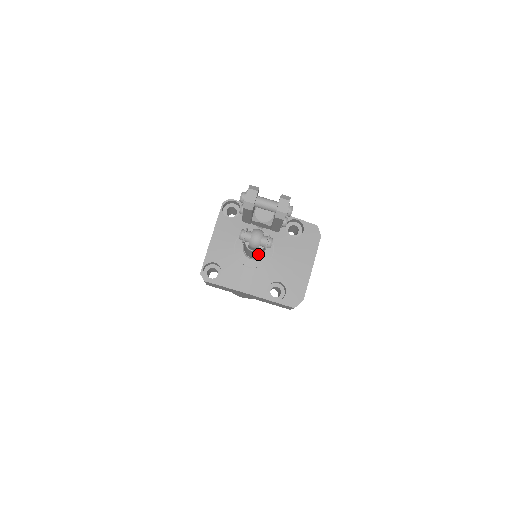
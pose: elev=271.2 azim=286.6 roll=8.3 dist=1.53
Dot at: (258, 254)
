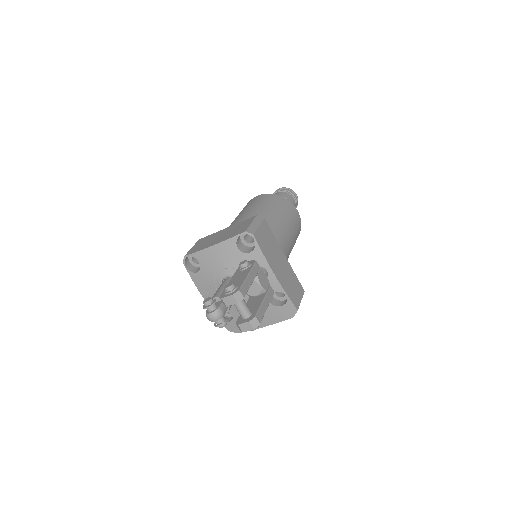
Dot at: occluded
